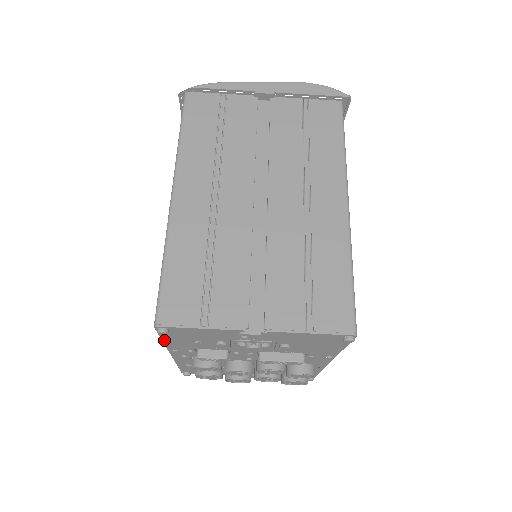
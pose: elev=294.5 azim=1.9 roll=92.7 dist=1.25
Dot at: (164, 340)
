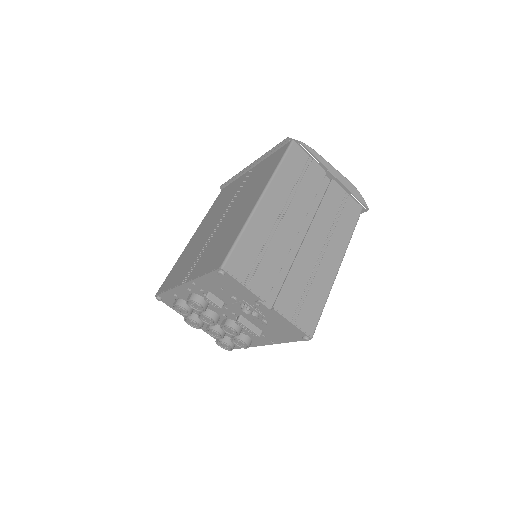
Dot at: (205, 276)
